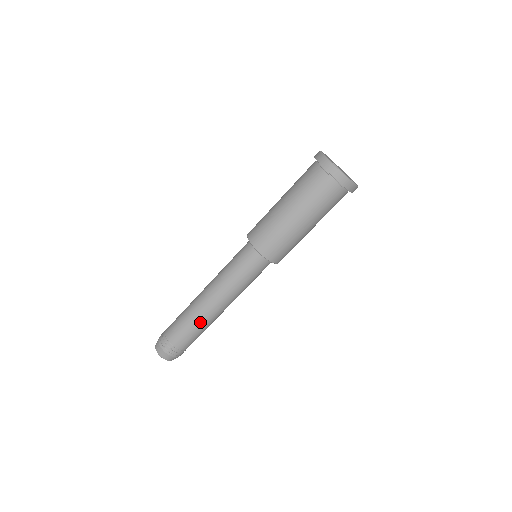
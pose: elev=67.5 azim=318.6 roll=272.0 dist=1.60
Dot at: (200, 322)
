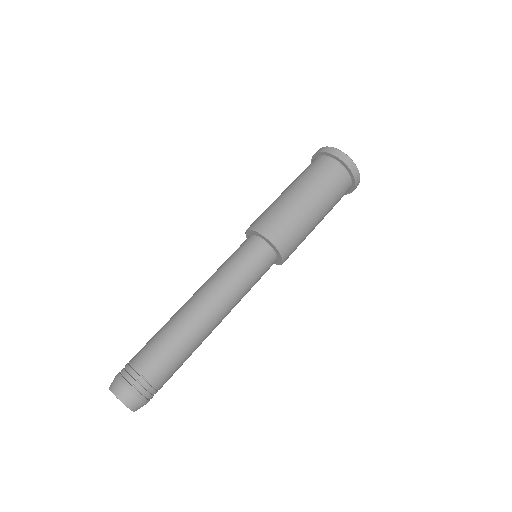
Dot at: (186, 336)
